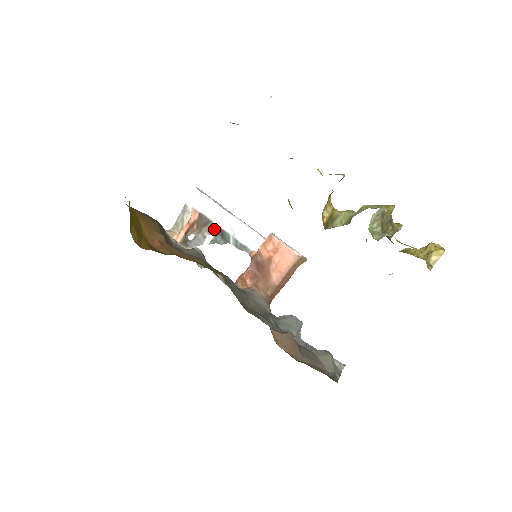
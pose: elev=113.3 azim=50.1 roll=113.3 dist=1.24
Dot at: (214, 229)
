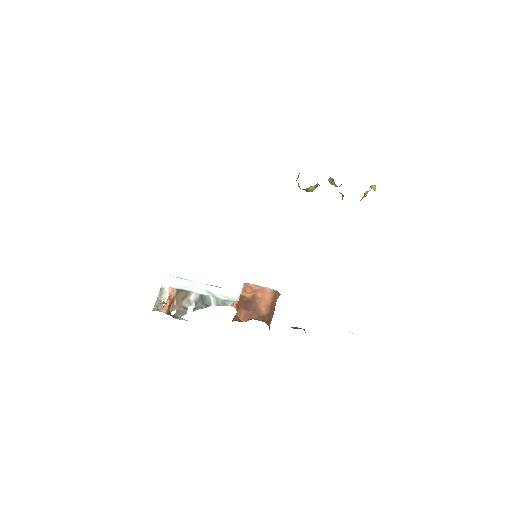
Dot at: (194, 298)
